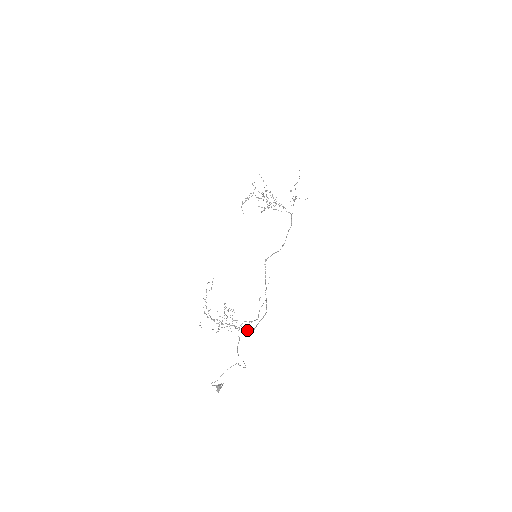
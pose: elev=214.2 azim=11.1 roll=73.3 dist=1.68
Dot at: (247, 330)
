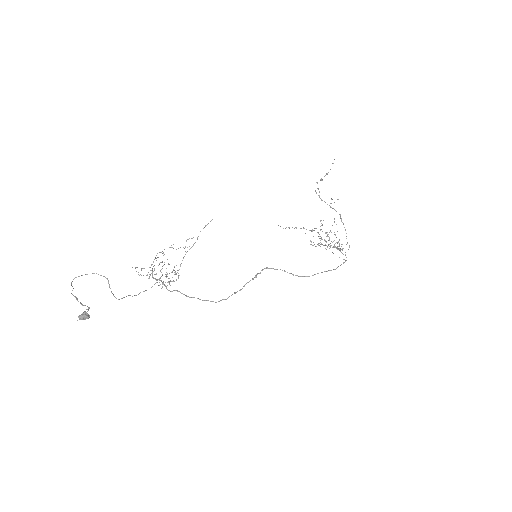
Dot at: occluded
